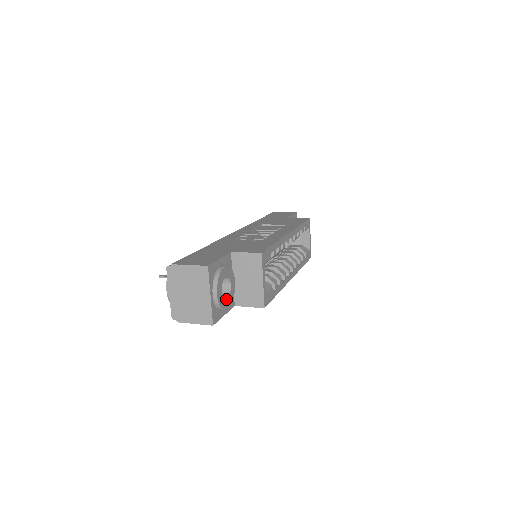
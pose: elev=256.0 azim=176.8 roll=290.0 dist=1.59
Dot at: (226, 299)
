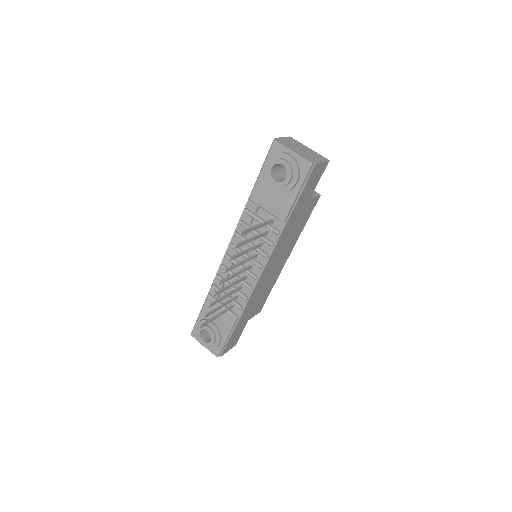
Dot at: occluded
